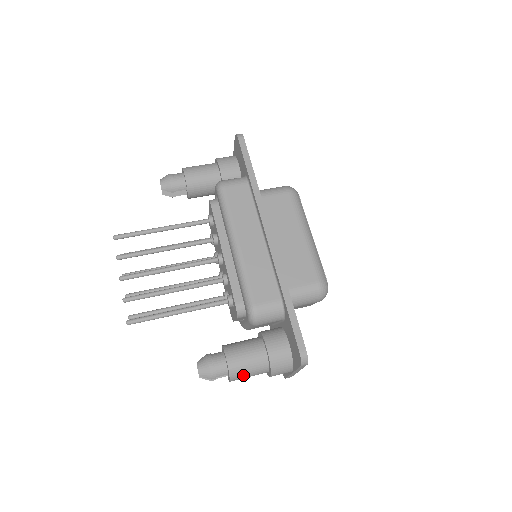
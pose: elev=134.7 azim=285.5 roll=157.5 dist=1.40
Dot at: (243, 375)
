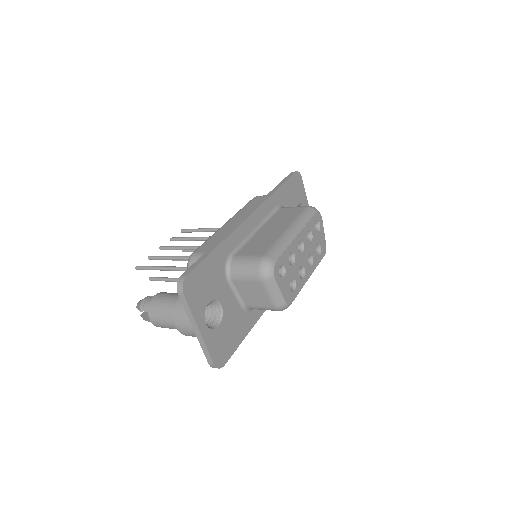
Dot at: (158, 314)
